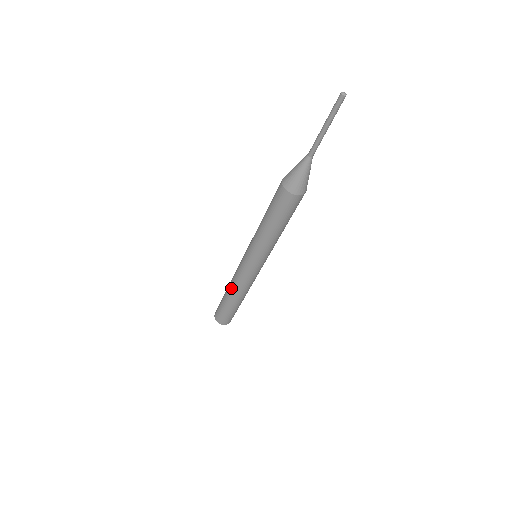
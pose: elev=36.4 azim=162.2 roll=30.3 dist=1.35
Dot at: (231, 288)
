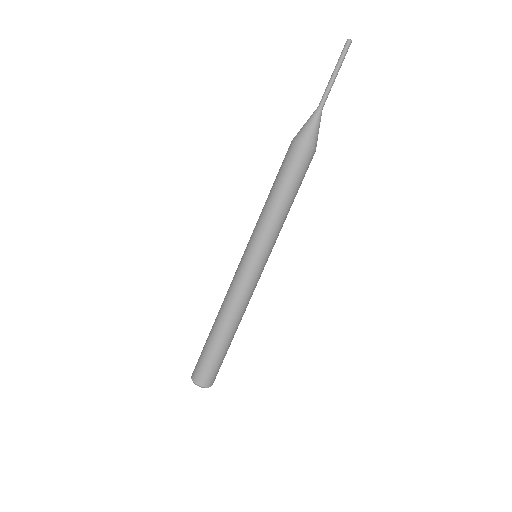
Dot at: (222, 311)
